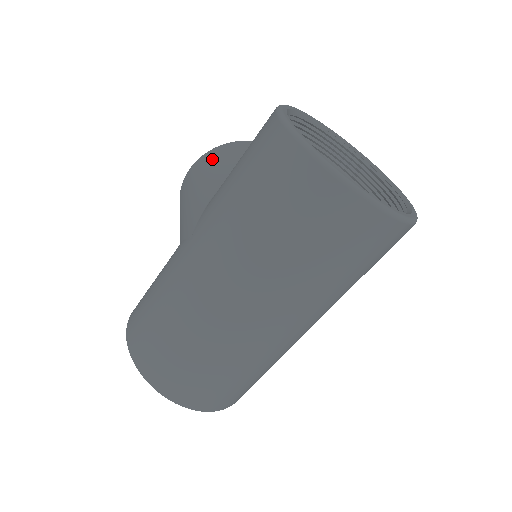
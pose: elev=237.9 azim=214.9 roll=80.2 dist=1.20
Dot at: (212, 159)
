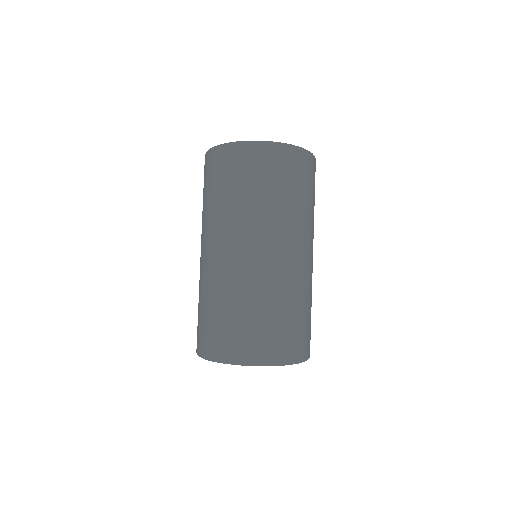
Dot at: occluded
